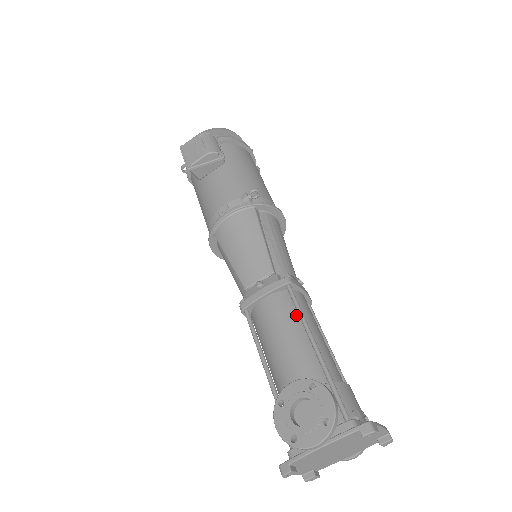
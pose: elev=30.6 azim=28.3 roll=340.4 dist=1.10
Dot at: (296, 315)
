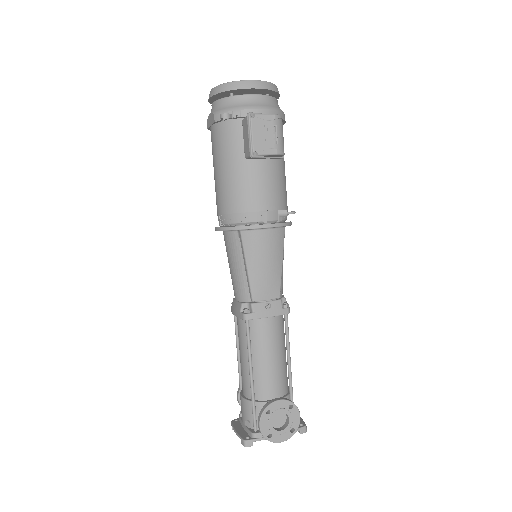
Dot at: (282, 338)
